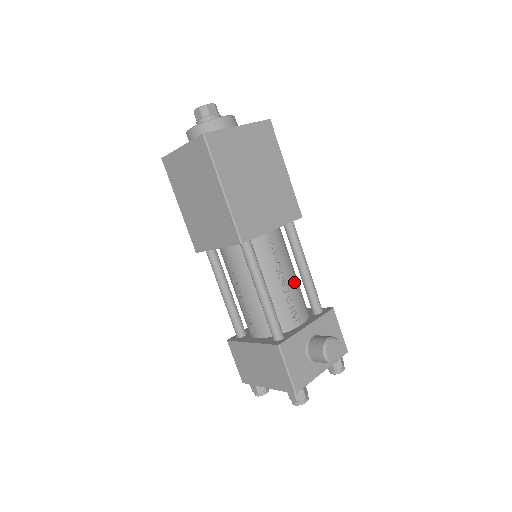
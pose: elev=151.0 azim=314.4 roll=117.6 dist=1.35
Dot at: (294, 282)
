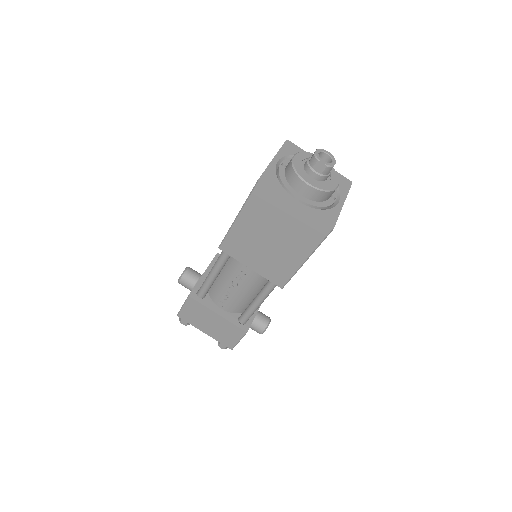
Dot at: occluded
